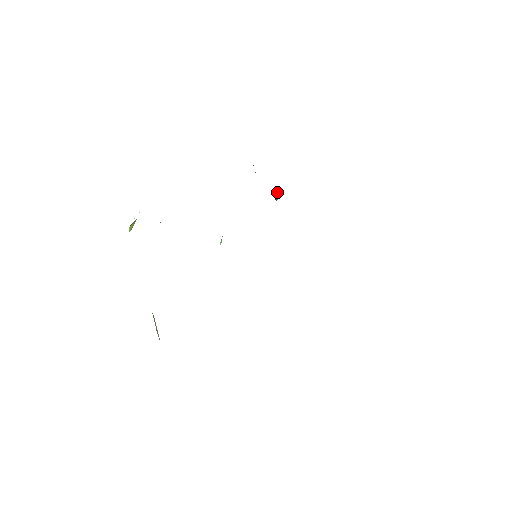
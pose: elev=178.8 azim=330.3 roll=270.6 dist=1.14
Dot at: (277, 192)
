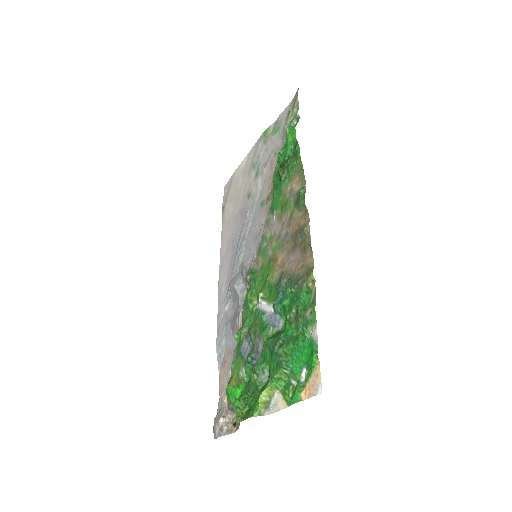
Dot at: (286, 172)
